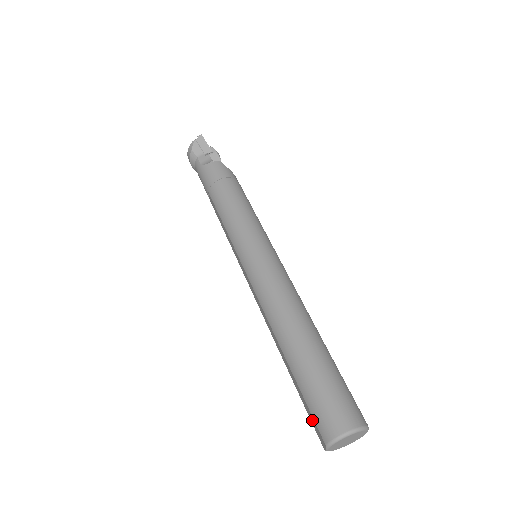
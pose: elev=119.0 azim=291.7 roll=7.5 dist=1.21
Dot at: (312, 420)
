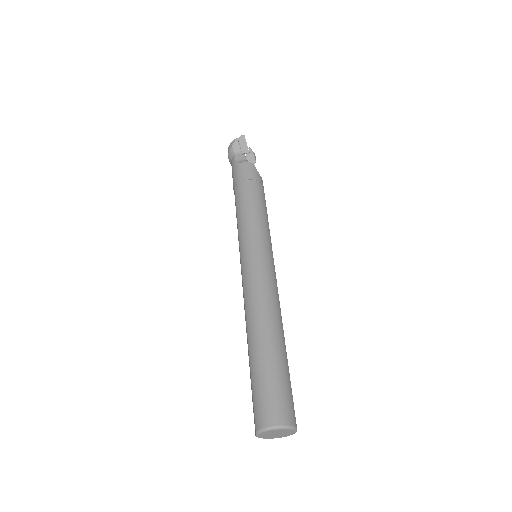
Dot at: (253, 408)
